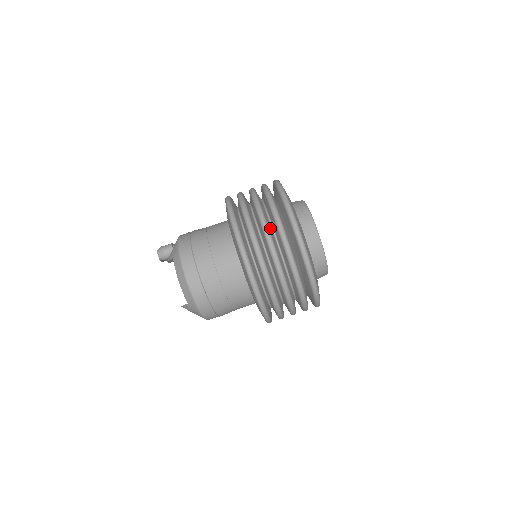
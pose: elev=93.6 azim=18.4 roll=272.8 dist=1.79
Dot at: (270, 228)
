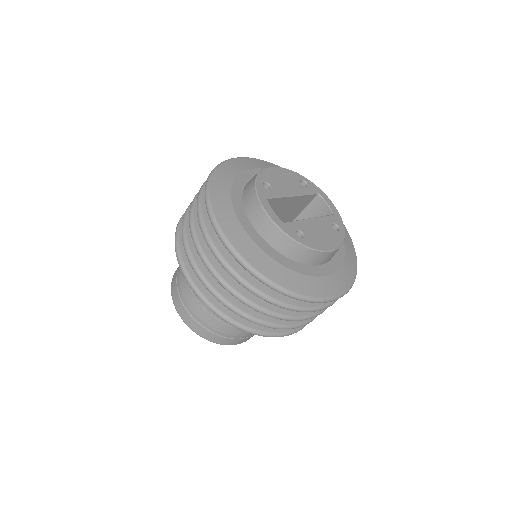
Dot at: occluded
